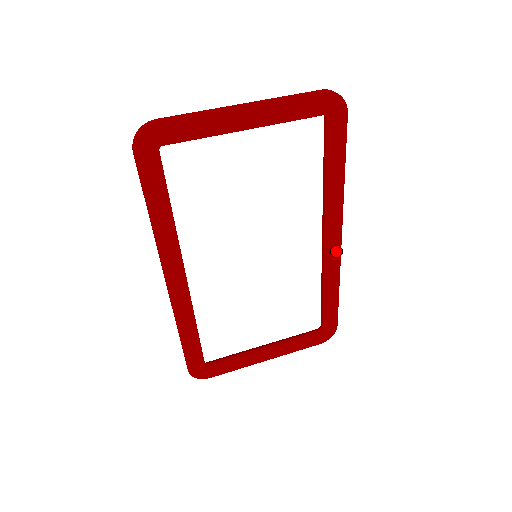
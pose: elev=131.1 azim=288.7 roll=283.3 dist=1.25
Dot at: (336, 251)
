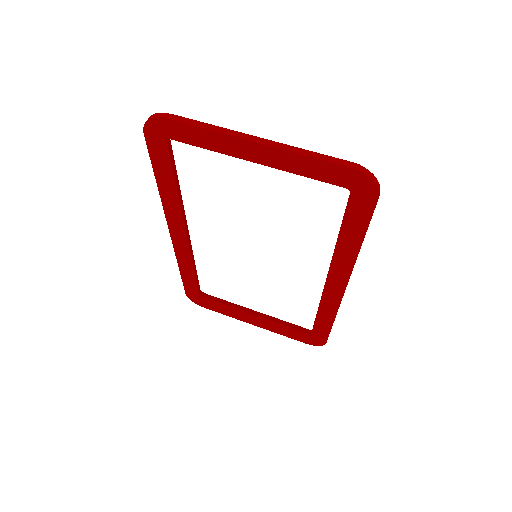
Dot at: (337, 296)
